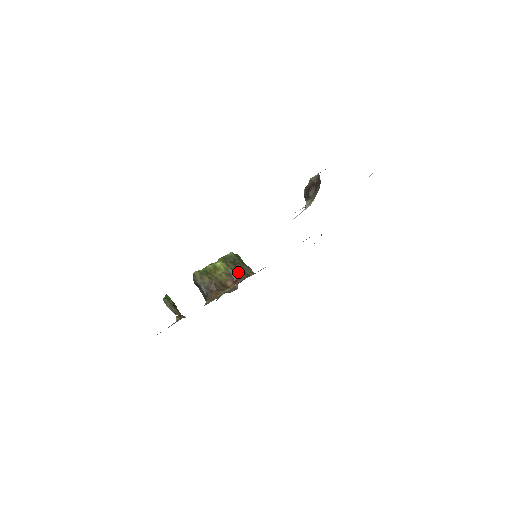
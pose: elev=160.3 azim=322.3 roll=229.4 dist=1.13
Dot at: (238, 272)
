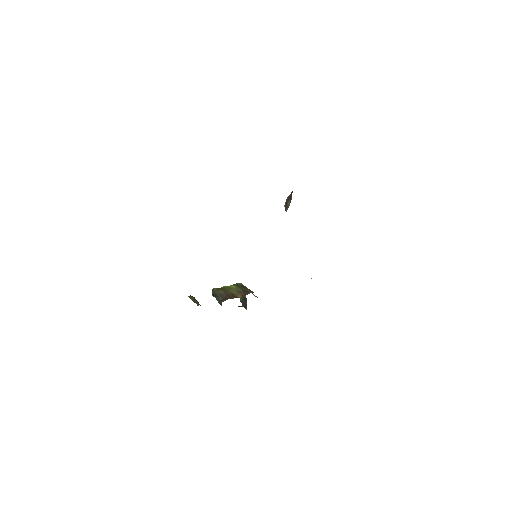
Dot at: (246, 291)
